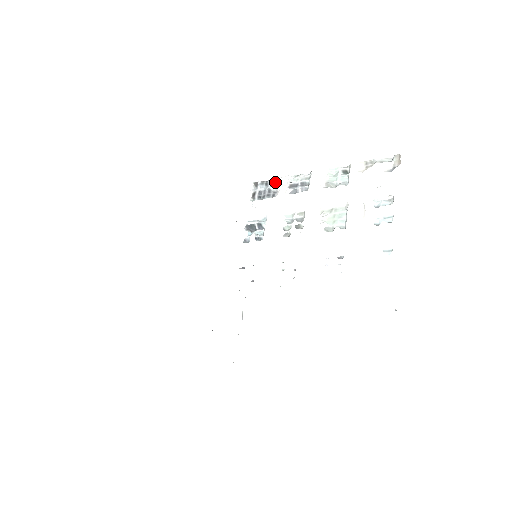
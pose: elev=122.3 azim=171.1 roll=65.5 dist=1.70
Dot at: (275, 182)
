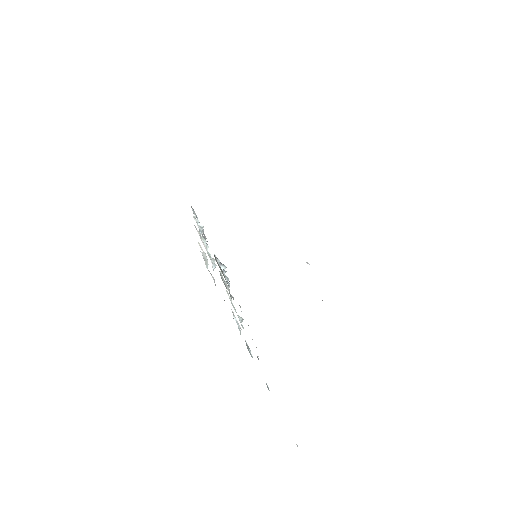
Dot at: occluded
